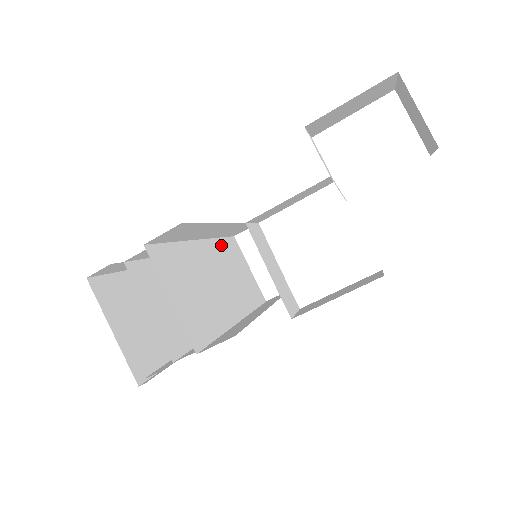
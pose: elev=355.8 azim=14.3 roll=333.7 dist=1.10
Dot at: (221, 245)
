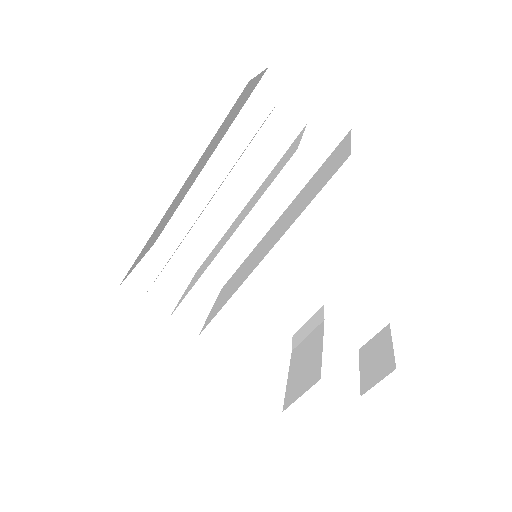
Dot at: (222, 237)
